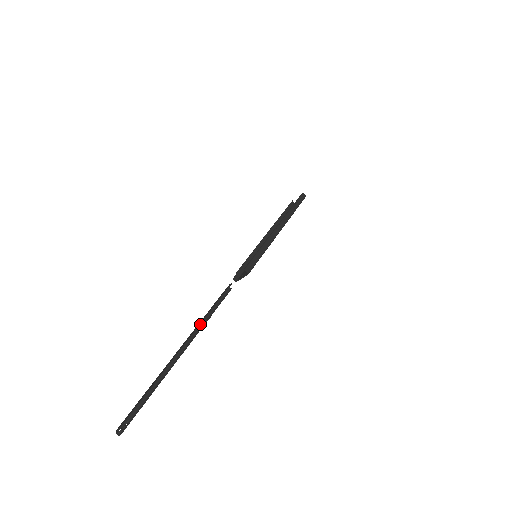
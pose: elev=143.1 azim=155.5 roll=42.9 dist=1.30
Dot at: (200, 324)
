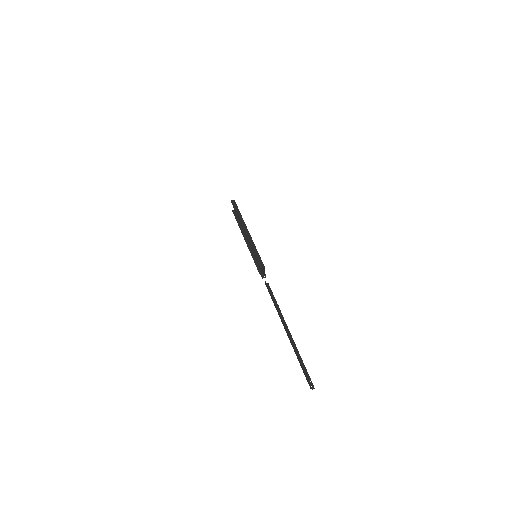
Dot at: (279, 313)
